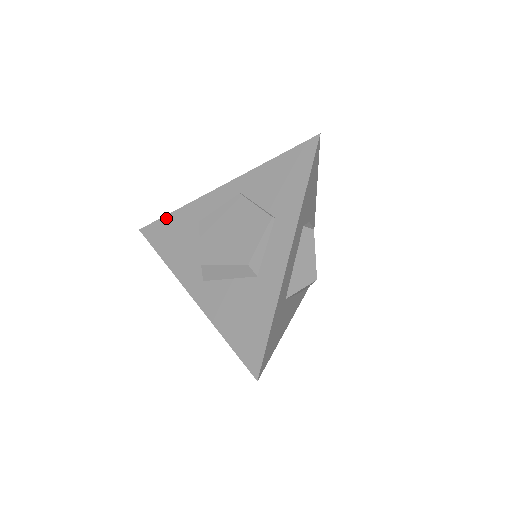
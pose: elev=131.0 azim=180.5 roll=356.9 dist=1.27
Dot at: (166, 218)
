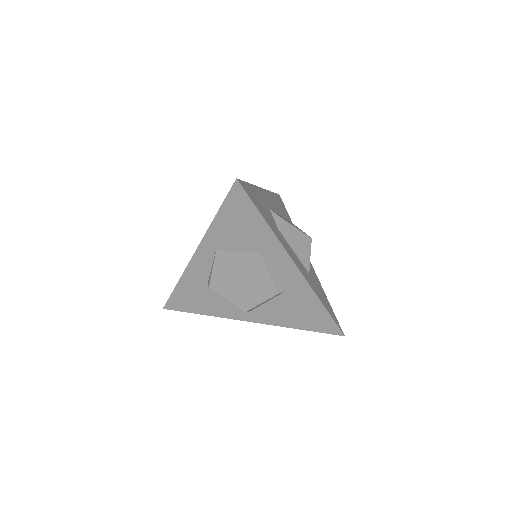
Dot at: (175, 293)
